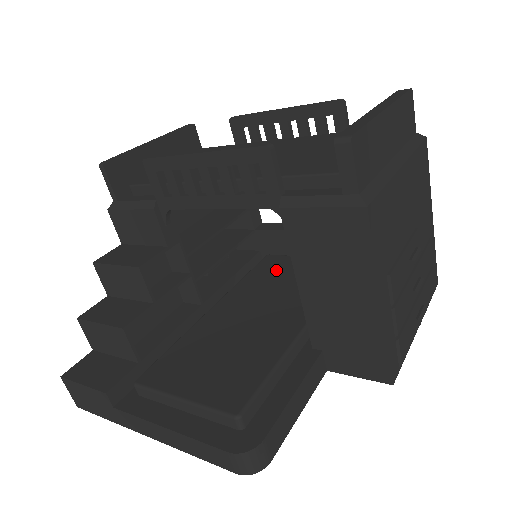
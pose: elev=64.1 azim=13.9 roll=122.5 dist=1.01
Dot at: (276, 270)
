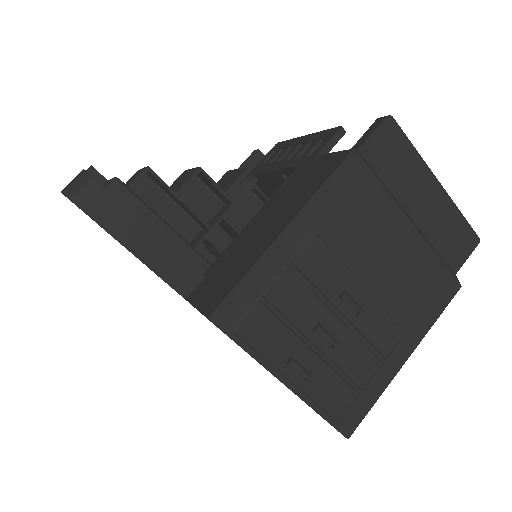
Dot at: occluded
